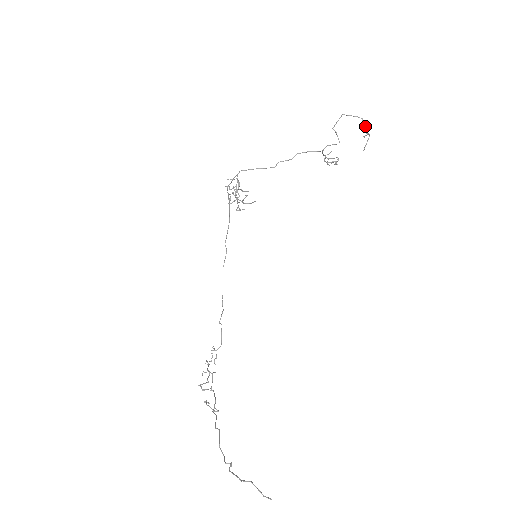
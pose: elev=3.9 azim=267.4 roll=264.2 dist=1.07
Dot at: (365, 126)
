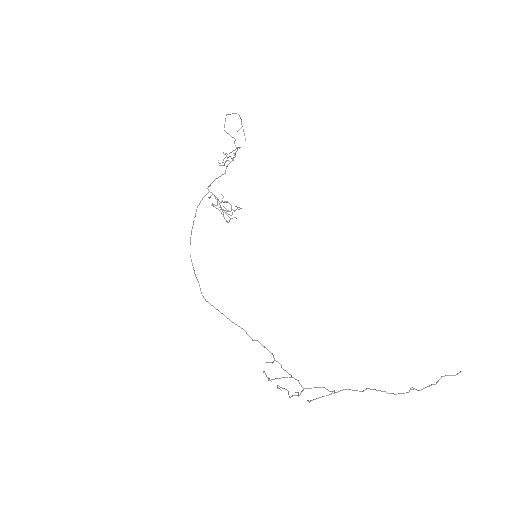
Dot at: (241, 120)
